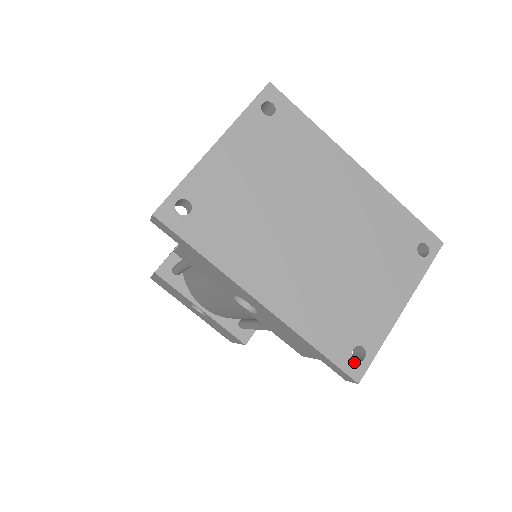
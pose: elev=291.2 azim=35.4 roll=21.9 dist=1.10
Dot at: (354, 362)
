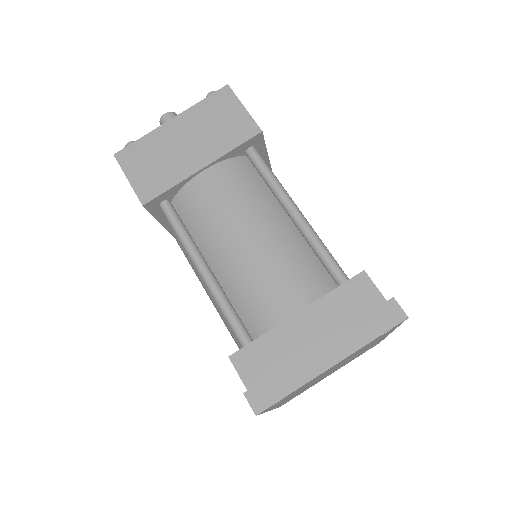
Dot at: occluded
